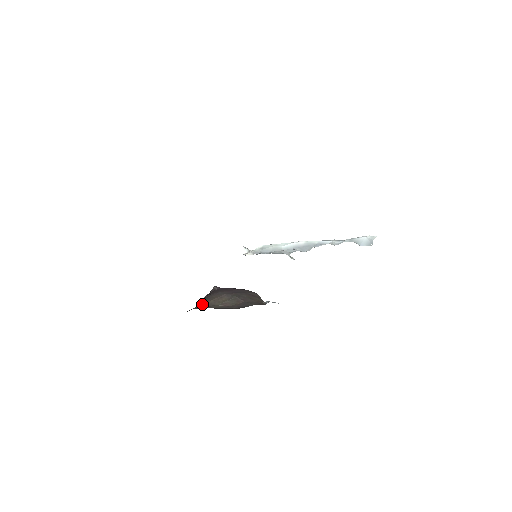
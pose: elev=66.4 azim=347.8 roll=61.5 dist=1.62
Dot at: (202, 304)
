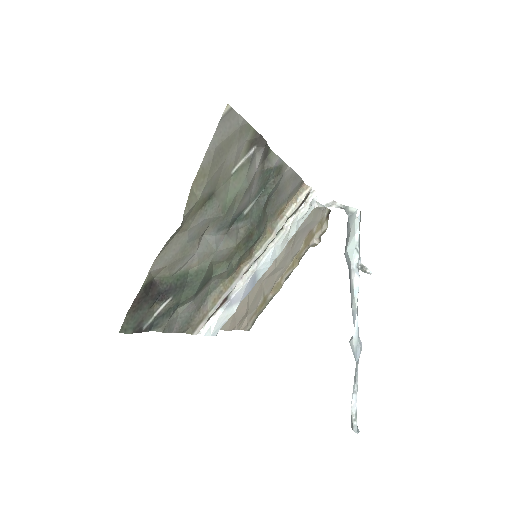
Dot at: occluded
